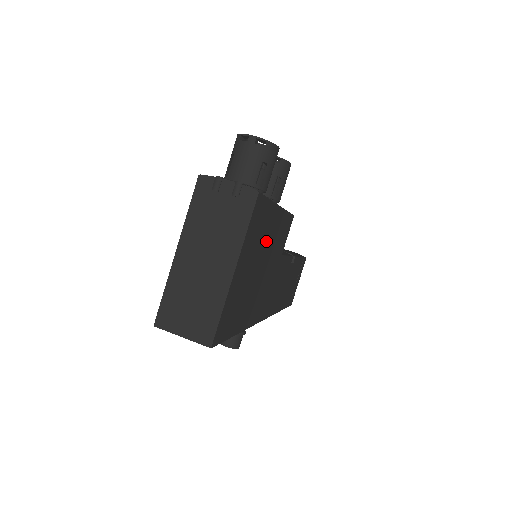
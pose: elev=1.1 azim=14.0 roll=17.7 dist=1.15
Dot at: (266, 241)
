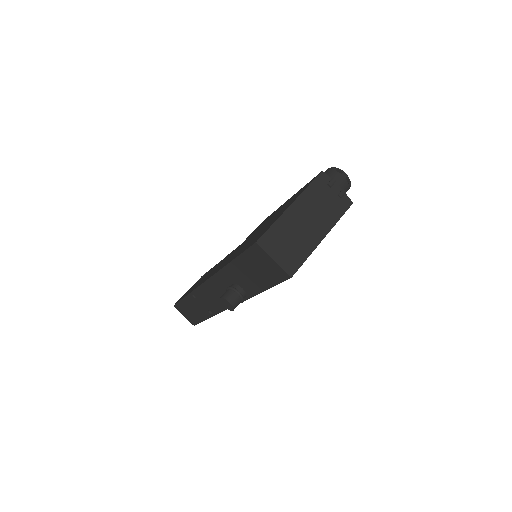
Dot at: occluded
